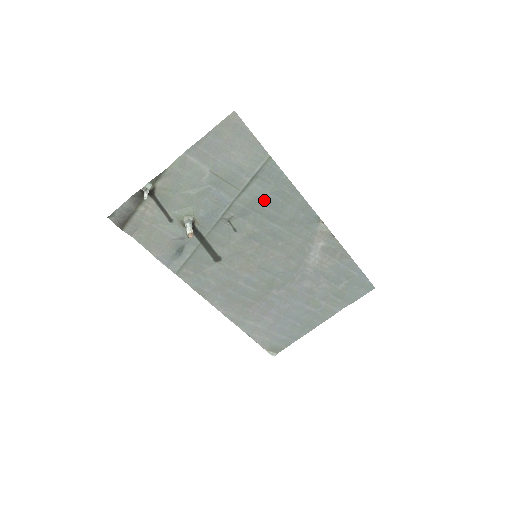
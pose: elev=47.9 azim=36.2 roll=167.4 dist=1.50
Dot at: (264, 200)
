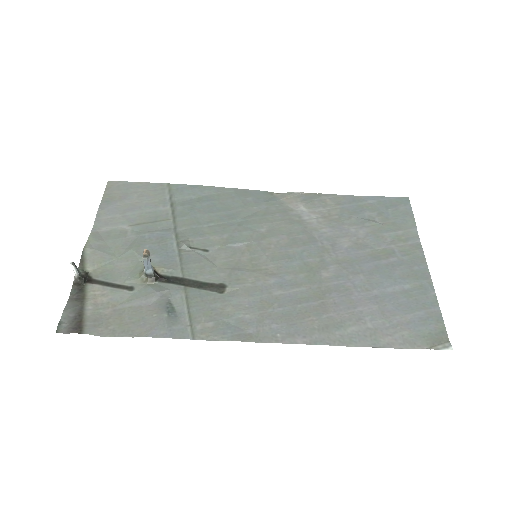
Dot at: (201, 211)
